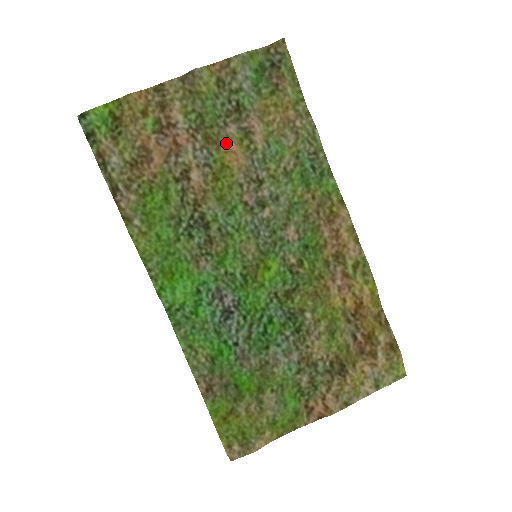
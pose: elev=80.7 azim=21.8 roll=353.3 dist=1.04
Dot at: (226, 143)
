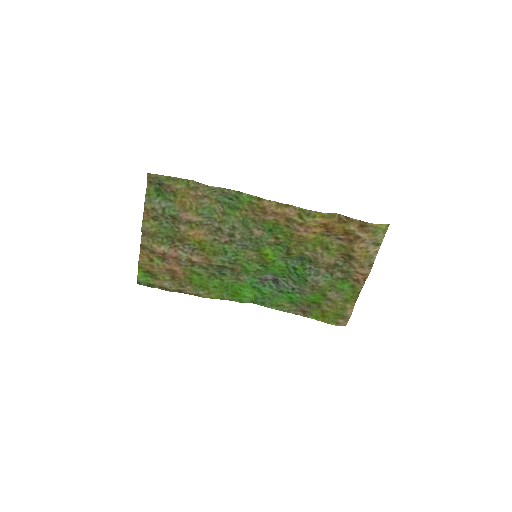
Dot at: (188, 235)
